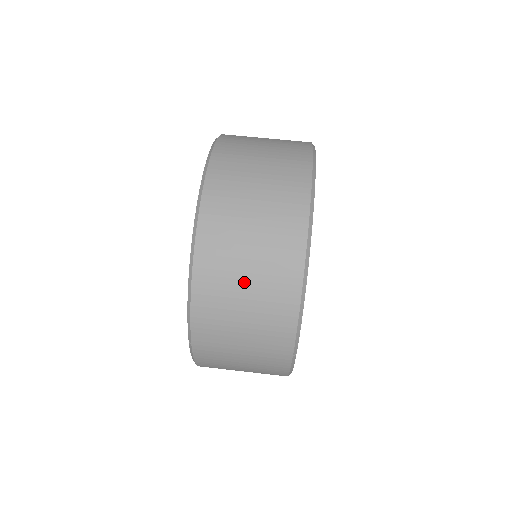
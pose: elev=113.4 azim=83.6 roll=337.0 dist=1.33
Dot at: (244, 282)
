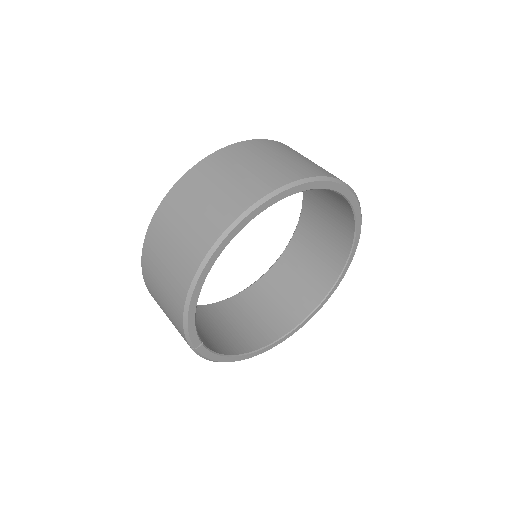
Dot at: (161, 275)
